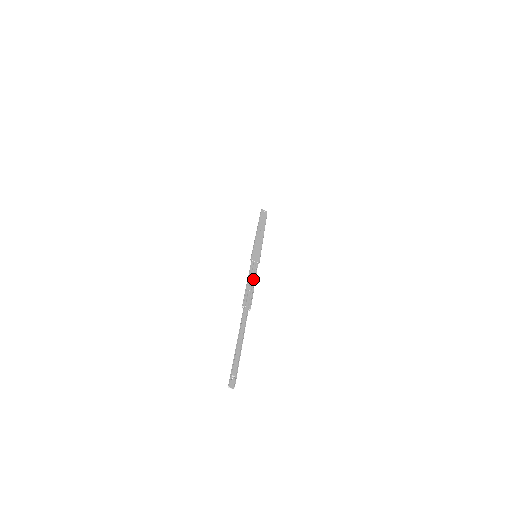
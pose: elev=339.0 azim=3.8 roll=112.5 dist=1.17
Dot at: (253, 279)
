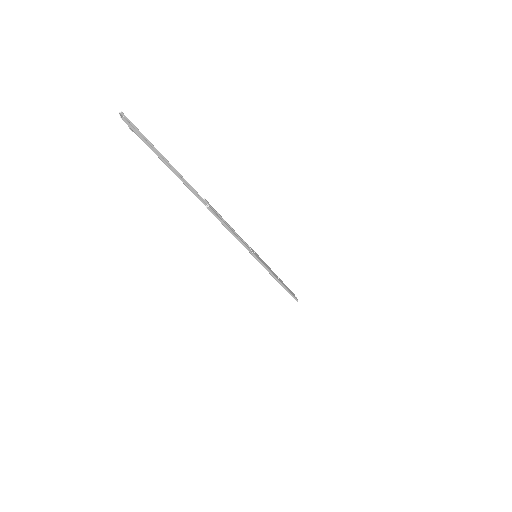
Dot at: (236, 233)
